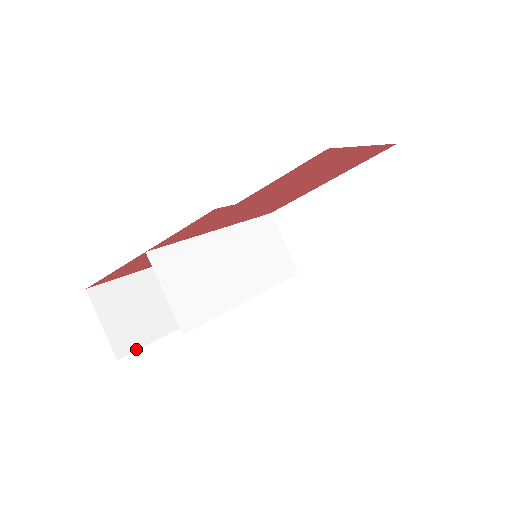
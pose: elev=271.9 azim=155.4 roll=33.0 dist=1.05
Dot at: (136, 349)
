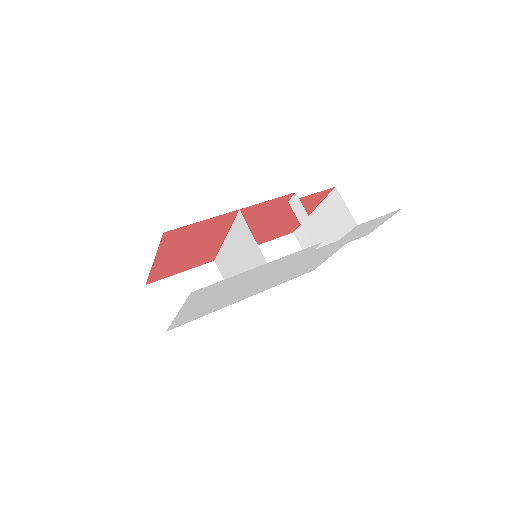
Dot at: occluded
